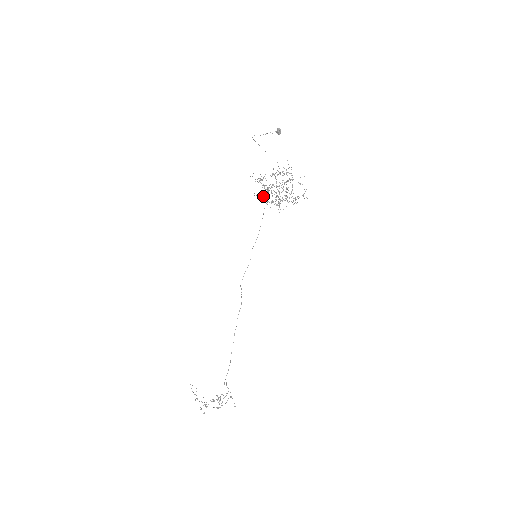
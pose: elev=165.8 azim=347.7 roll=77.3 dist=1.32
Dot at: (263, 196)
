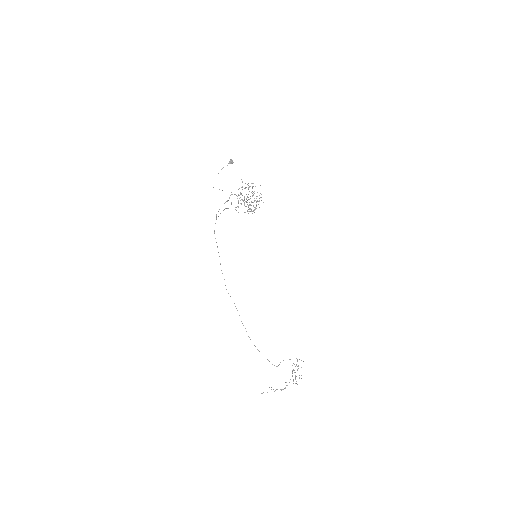
Dot at: (248, 209)
